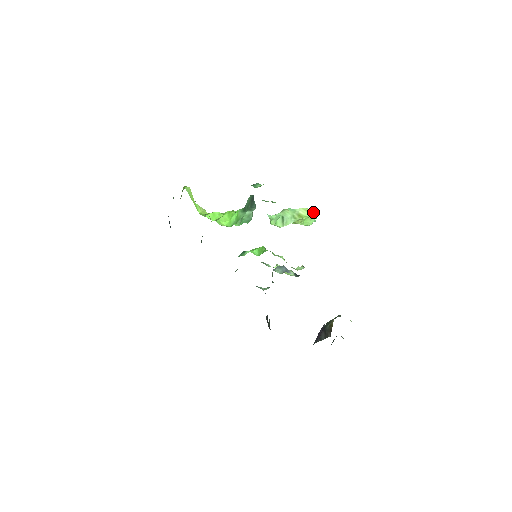
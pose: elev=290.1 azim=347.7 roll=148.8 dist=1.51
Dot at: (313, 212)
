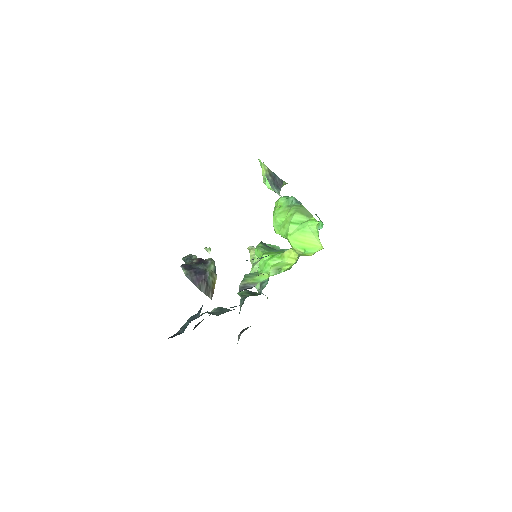
Dot at: occluded
